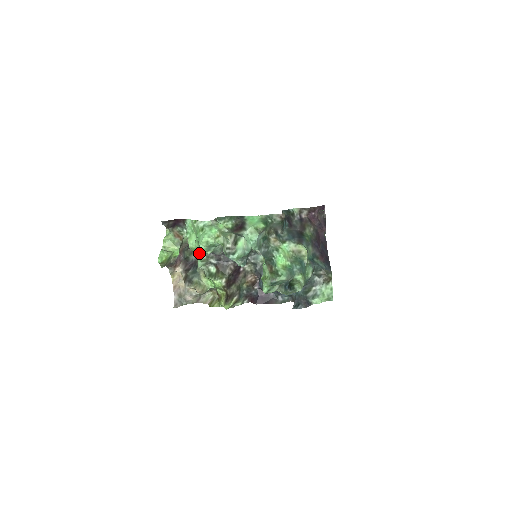
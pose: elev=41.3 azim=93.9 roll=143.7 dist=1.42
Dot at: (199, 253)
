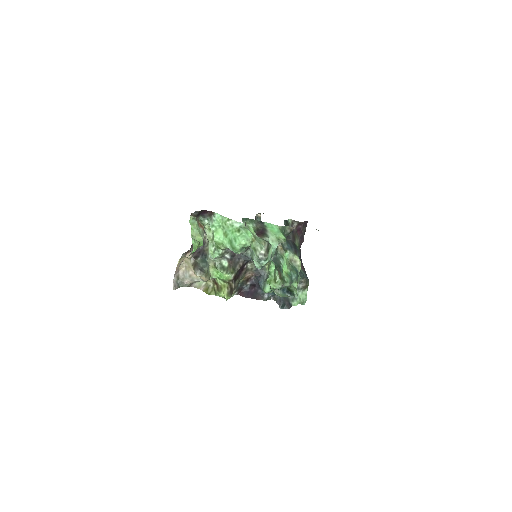
Dot at: (223, 248)
